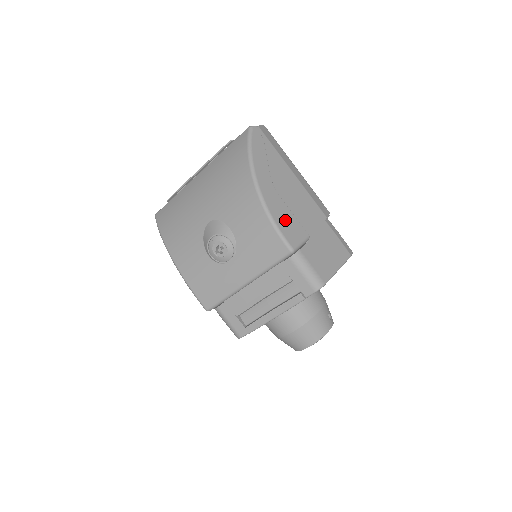
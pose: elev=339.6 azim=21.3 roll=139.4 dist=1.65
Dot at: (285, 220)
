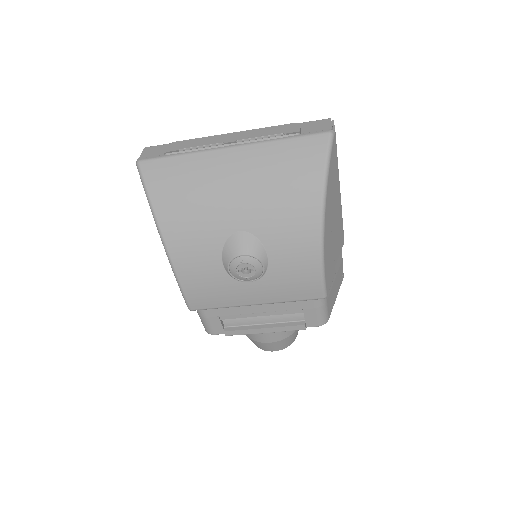
Dot at: (329, 262)
